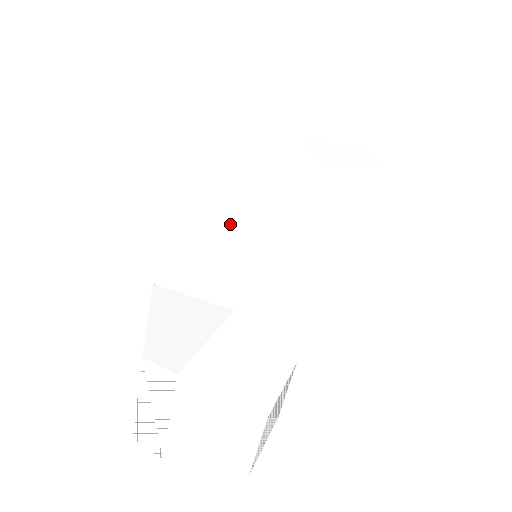
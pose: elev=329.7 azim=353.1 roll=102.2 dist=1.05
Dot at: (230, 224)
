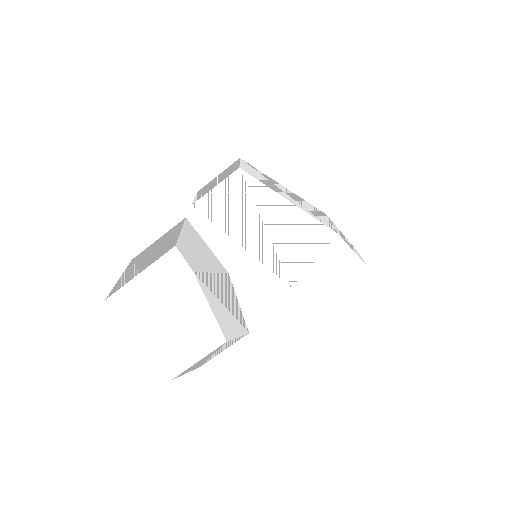
Dot at: (255, 224)
